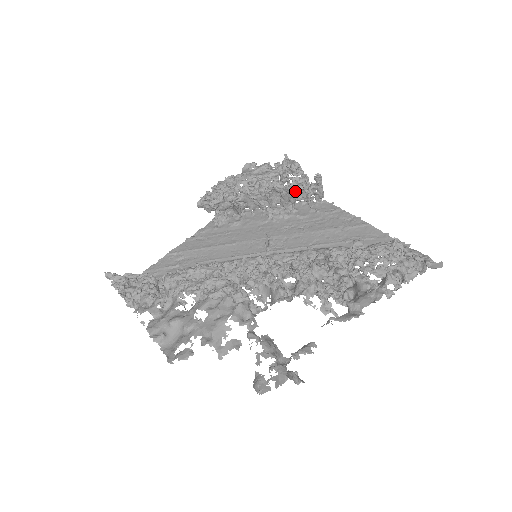
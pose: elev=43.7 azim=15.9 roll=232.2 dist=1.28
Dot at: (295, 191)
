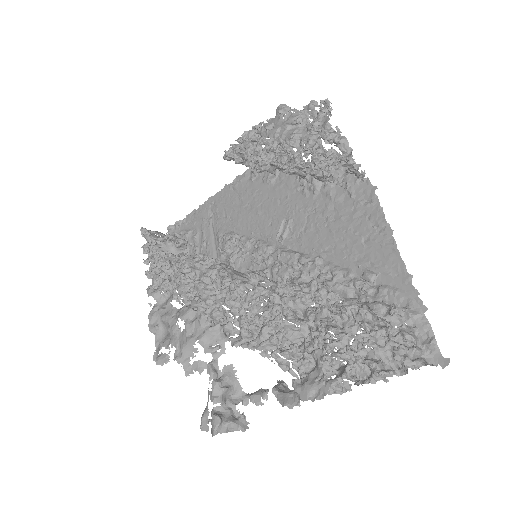
Dot at: (315, 175)
